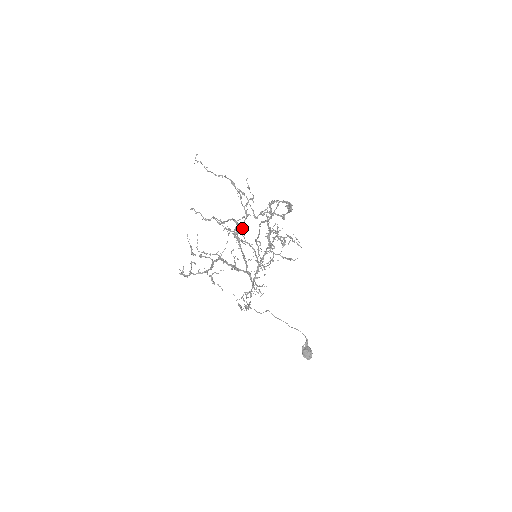
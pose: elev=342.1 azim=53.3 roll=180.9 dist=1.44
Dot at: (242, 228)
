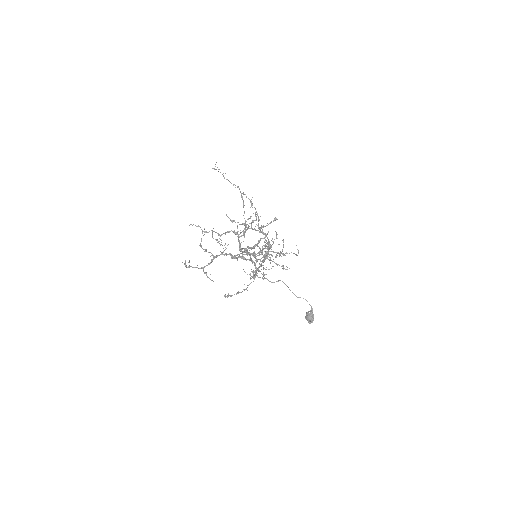
Dot at: (244, 235)
